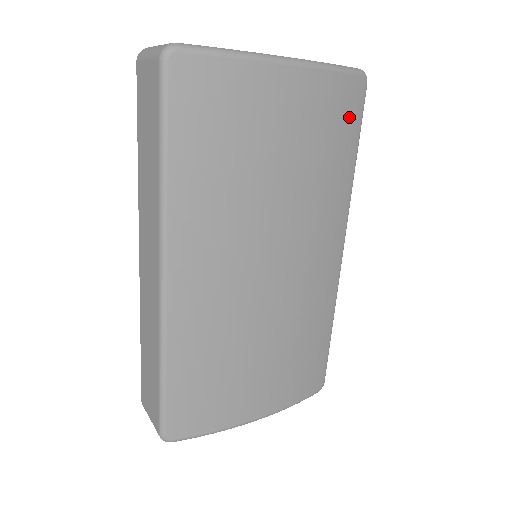
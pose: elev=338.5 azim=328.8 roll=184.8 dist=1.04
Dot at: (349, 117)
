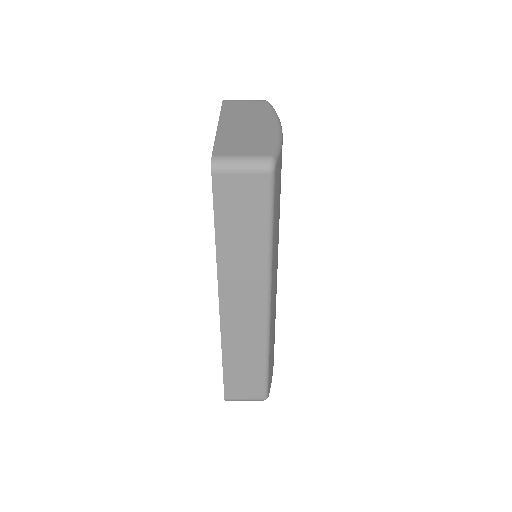
Dot at: occluded
